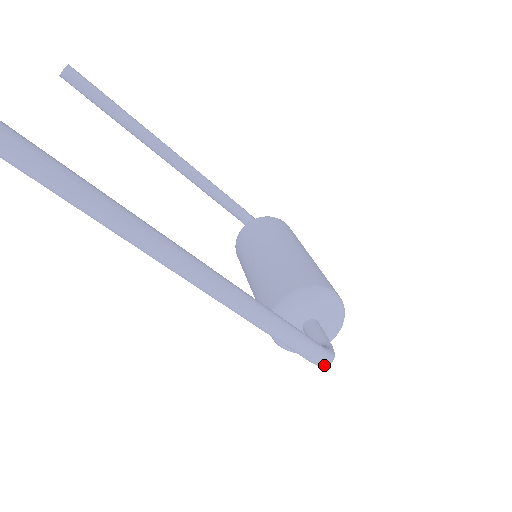
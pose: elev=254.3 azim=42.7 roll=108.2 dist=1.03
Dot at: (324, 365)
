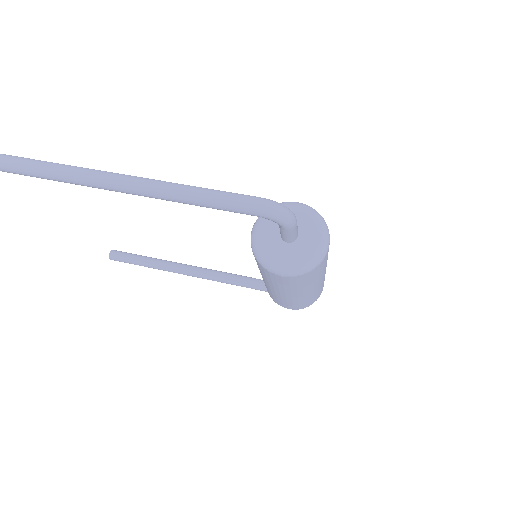
Dot at: (272, 210)
